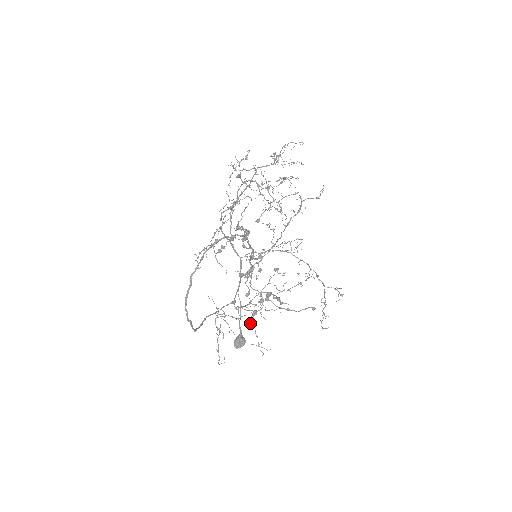
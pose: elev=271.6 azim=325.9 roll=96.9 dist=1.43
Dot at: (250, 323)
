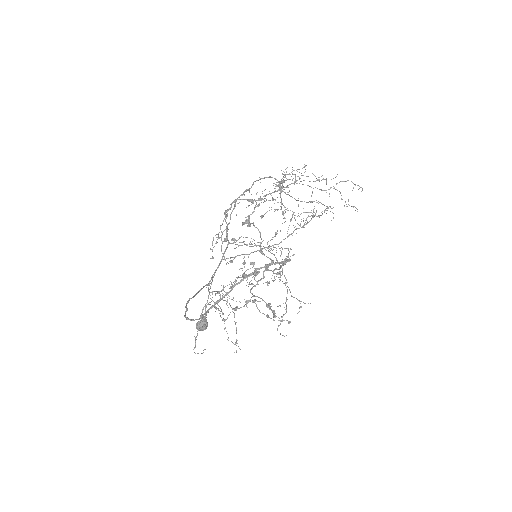
Dot at: occluded
